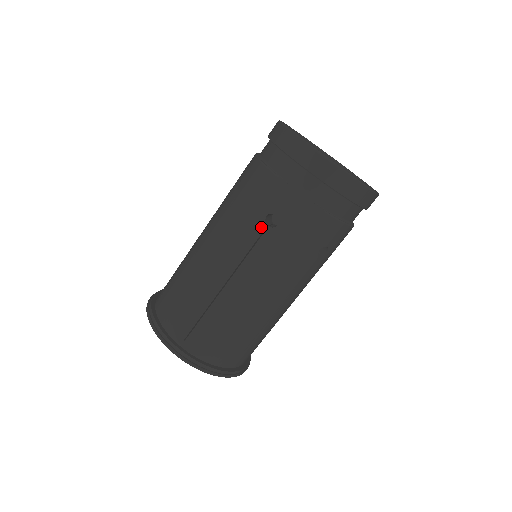
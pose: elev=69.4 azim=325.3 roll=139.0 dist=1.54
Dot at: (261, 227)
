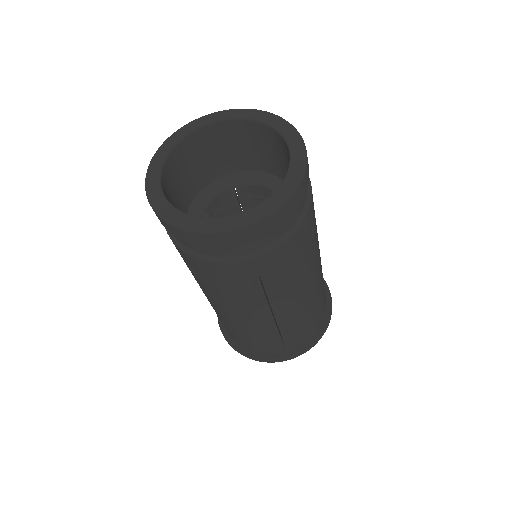
Dot at: (258, 289)
